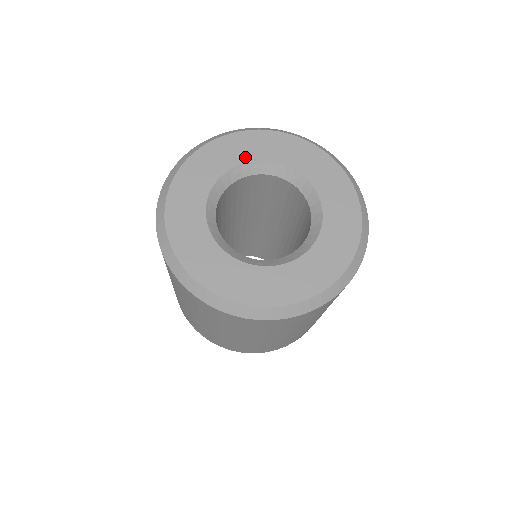
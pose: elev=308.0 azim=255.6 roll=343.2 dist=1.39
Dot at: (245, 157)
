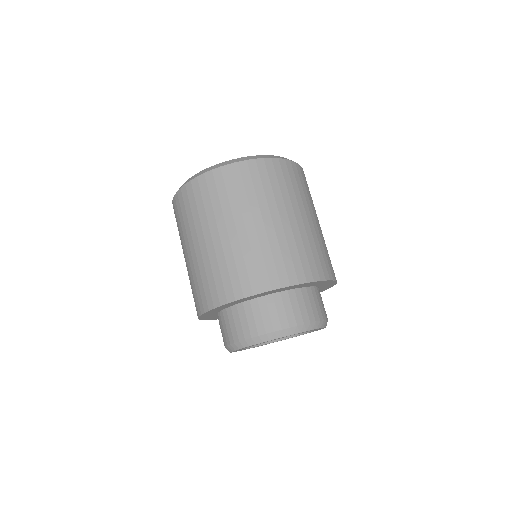
Dot at: occluded
